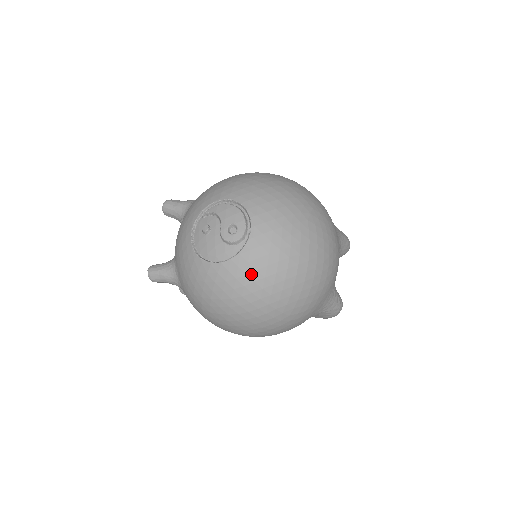
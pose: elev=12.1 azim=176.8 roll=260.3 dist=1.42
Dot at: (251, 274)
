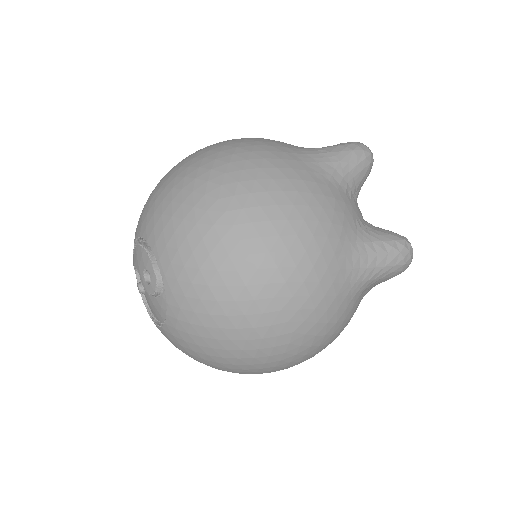
Dot at: (194, 320)
